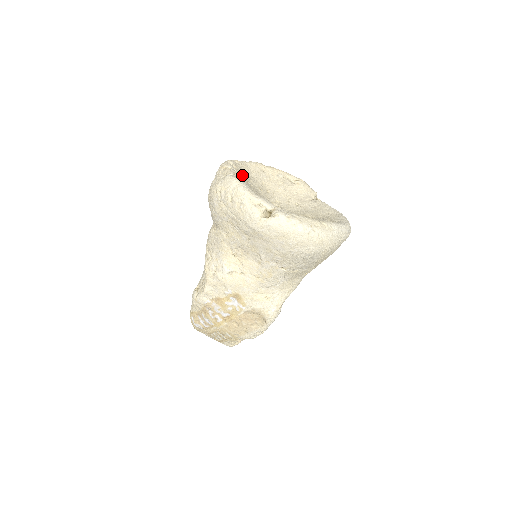
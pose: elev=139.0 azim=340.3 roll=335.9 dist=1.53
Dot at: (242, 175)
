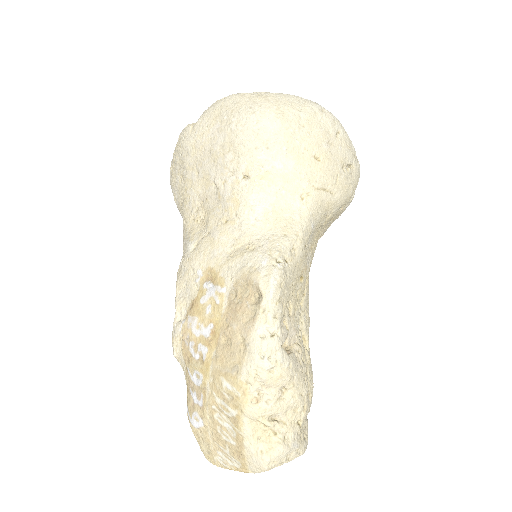
Dot at: occluded
